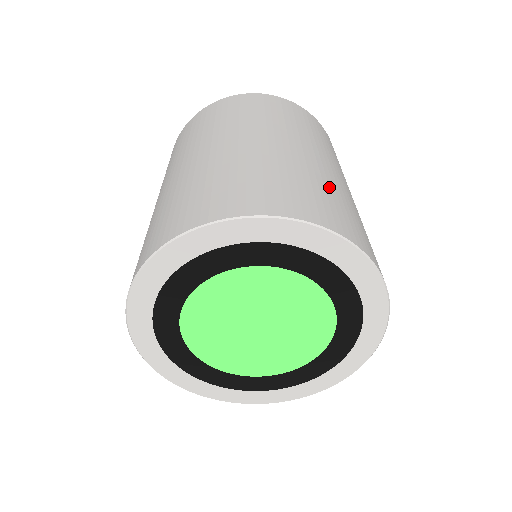
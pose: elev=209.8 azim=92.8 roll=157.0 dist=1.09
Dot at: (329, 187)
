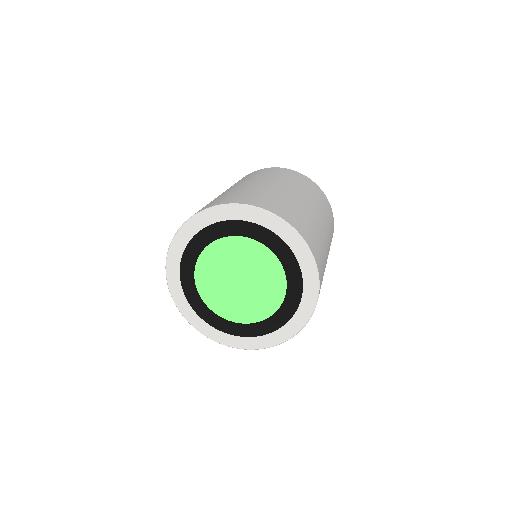
Dot at: (277, 196)
